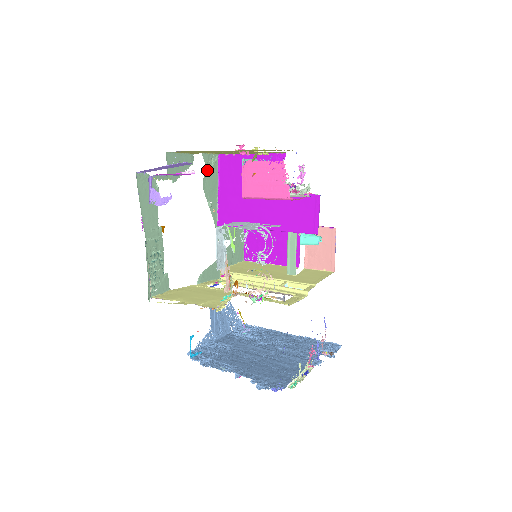
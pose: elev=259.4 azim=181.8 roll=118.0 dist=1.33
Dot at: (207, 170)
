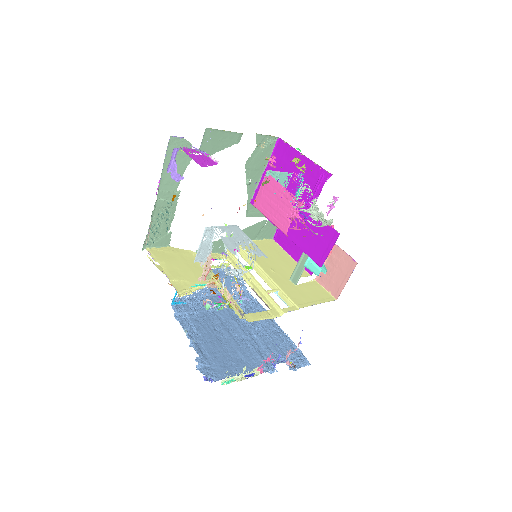
Dot at: (258, 150)
